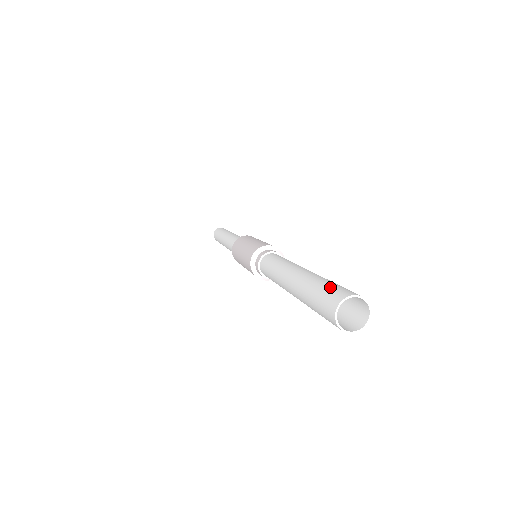
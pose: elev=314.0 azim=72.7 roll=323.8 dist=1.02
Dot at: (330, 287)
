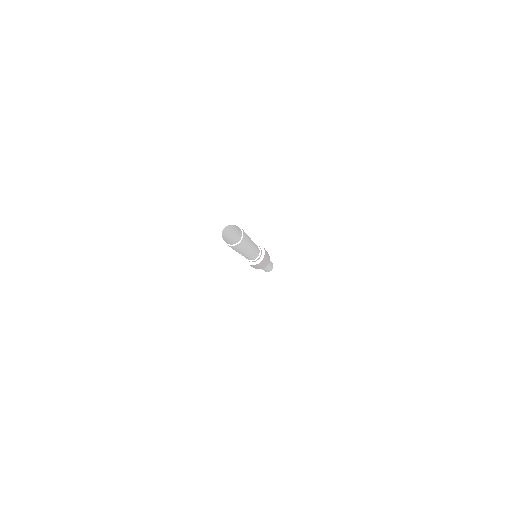
Dot at: occluded
